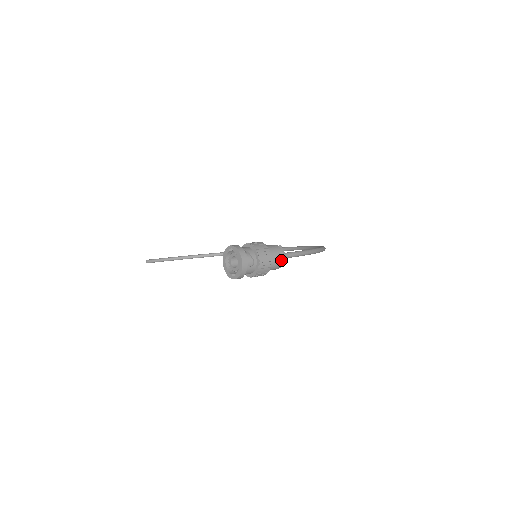
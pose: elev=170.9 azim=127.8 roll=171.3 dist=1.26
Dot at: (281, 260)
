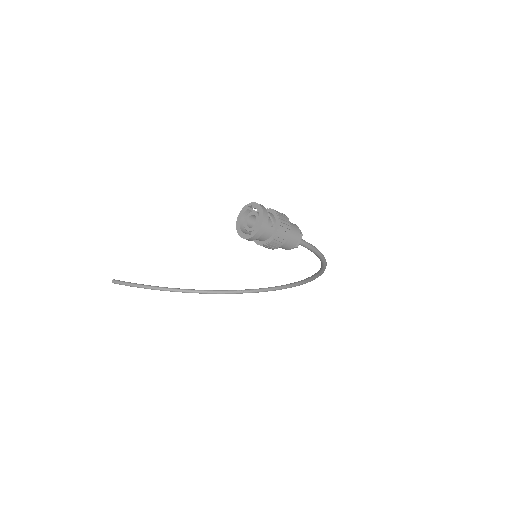
Dot at: (297, 237)
